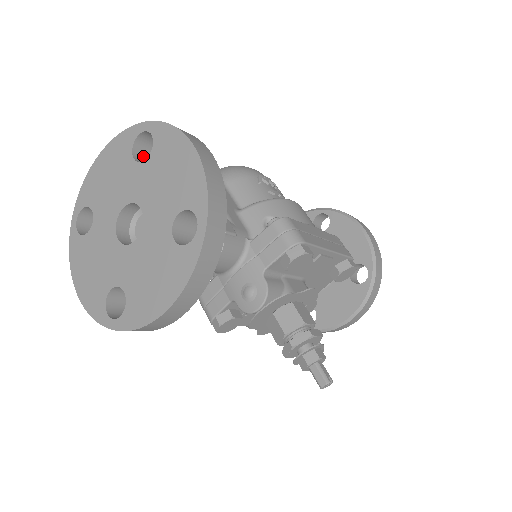
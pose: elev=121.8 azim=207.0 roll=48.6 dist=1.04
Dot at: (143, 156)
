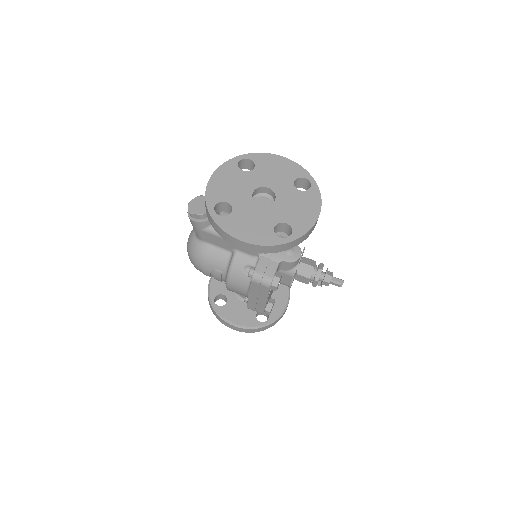
Dot at: occluded
